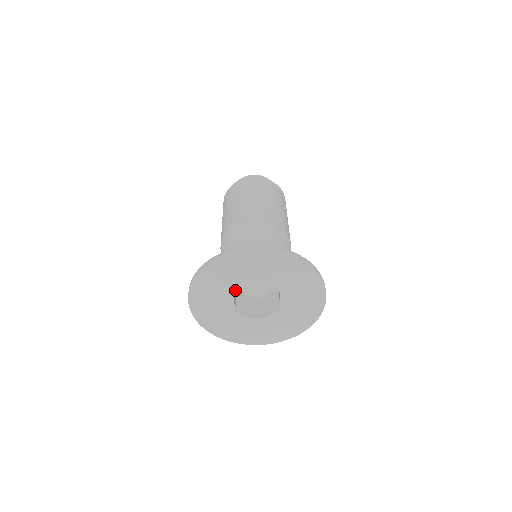
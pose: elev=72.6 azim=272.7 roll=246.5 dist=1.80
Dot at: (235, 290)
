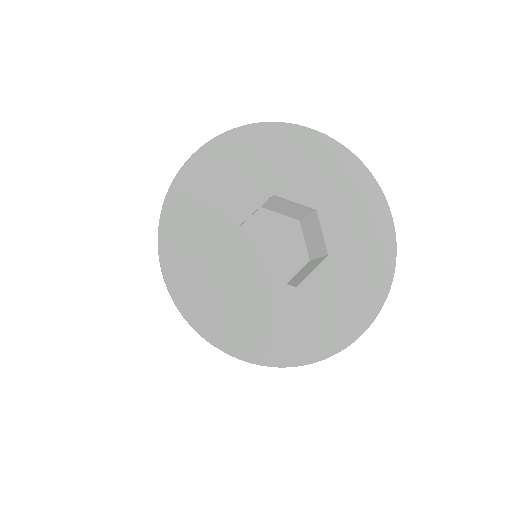
Dot at: (281, 192)
